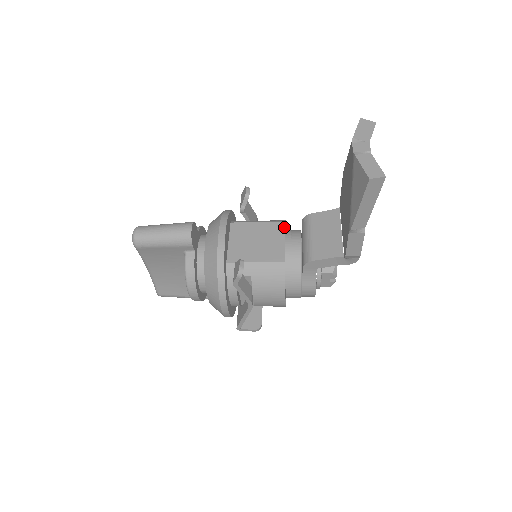
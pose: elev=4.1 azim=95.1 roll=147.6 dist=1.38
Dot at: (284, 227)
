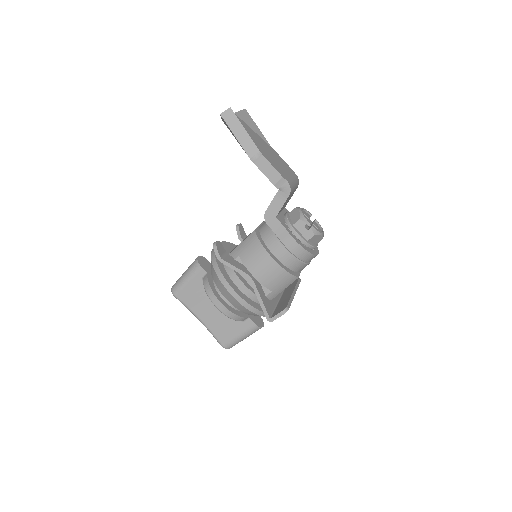
Dot at: (262, 223)
